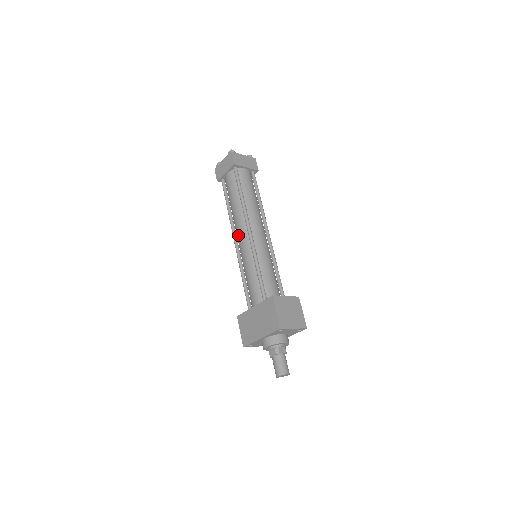
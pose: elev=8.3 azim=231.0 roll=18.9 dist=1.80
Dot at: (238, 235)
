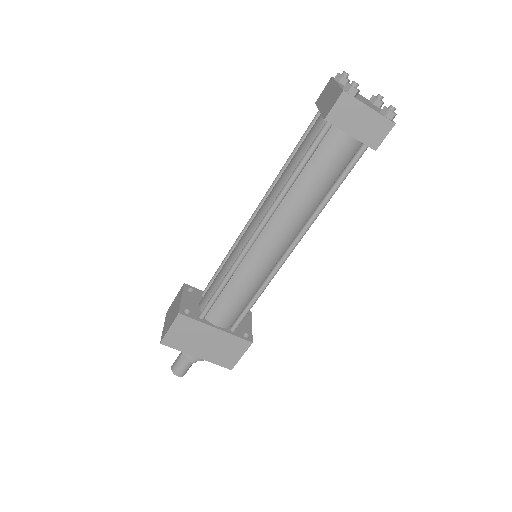
Dot at: (272, 238)
